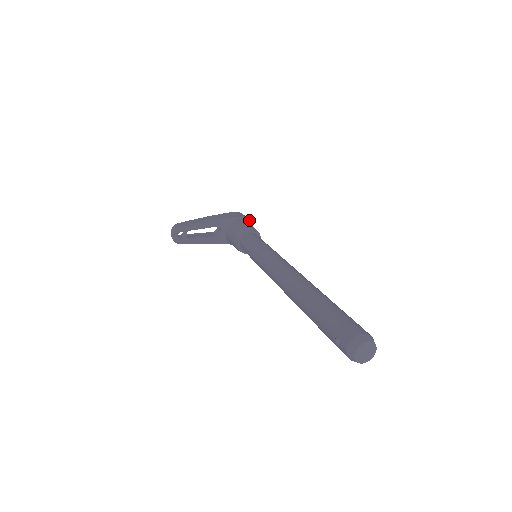
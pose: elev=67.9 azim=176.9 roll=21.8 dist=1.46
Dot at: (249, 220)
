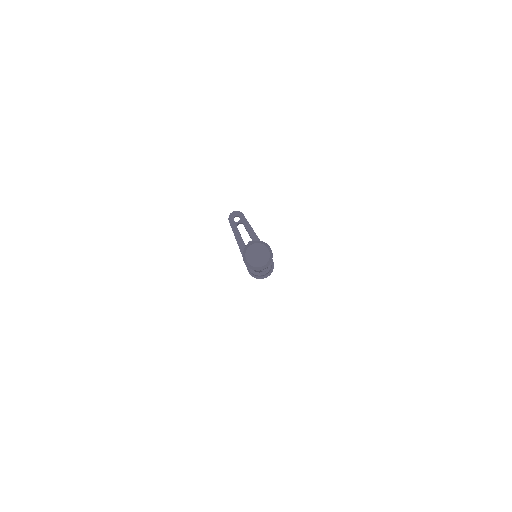
Dot at: occluded
